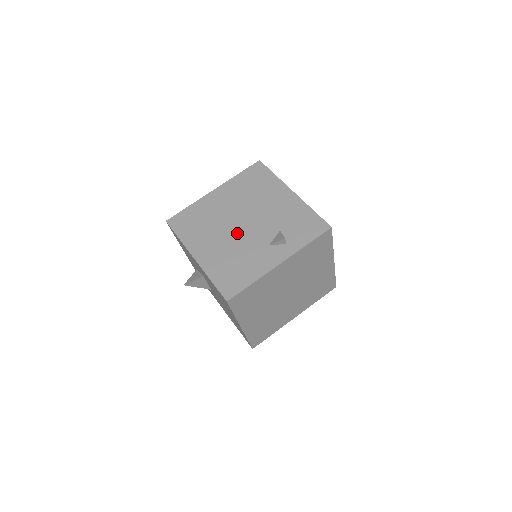
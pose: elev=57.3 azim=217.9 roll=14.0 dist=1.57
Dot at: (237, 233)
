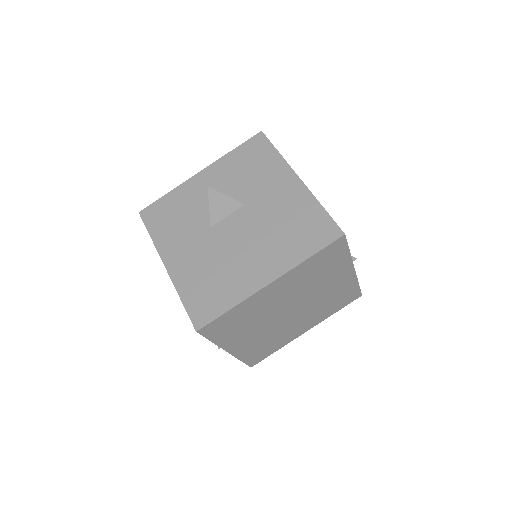
Dot at: occluded
